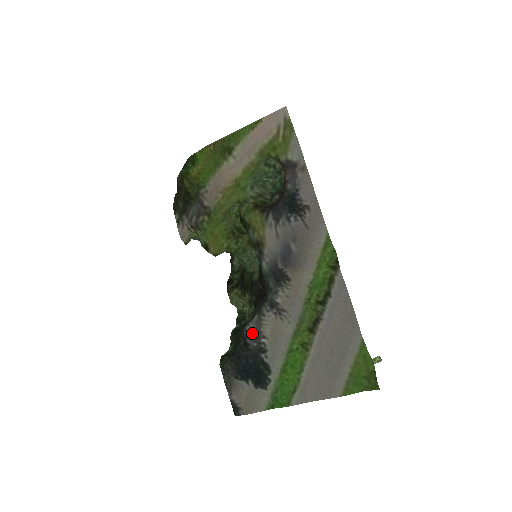
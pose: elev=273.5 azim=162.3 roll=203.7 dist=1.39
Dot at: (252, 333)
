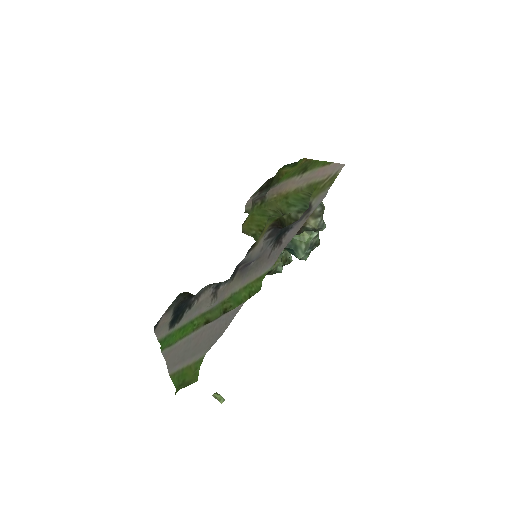
Dot at: (199, 292)
